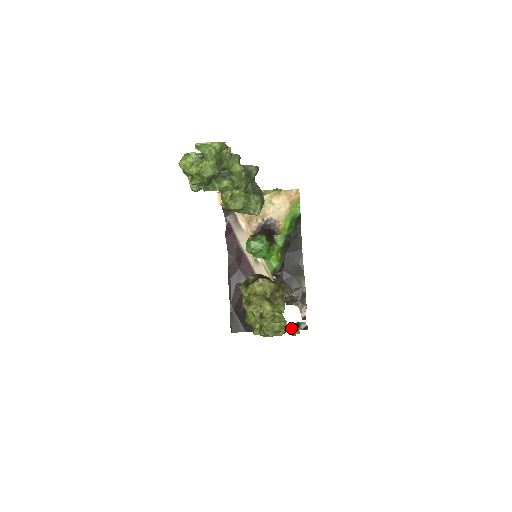
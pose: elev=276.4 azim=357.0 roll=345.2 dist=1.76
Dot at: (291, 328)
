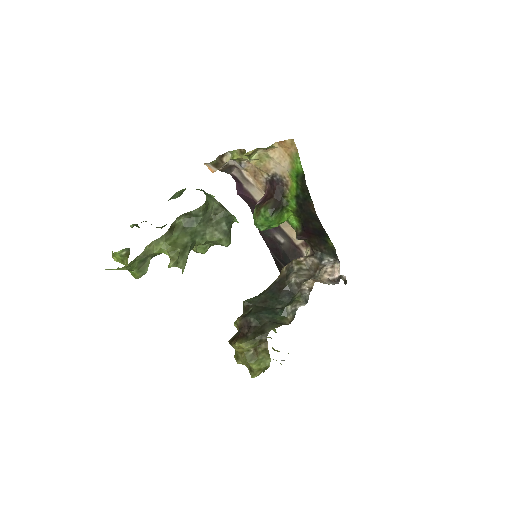
Dot at: occluded
